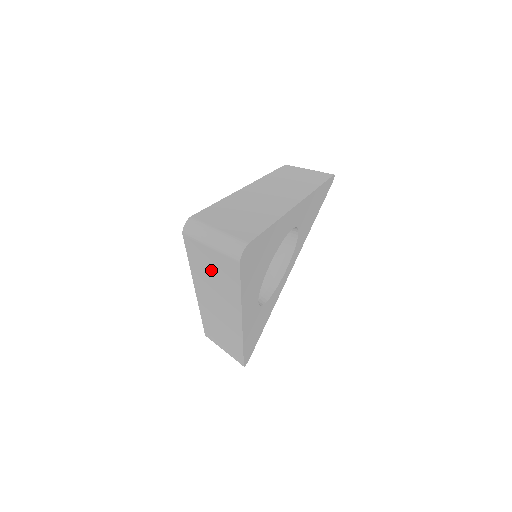
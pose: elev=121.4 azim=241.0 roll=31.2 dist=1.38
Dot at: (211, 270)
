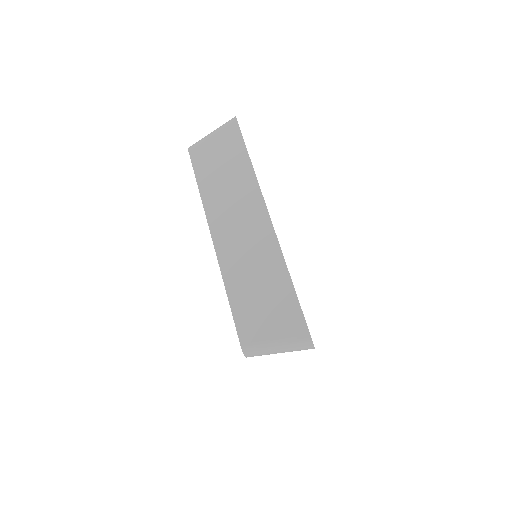
Dot at: occluded
